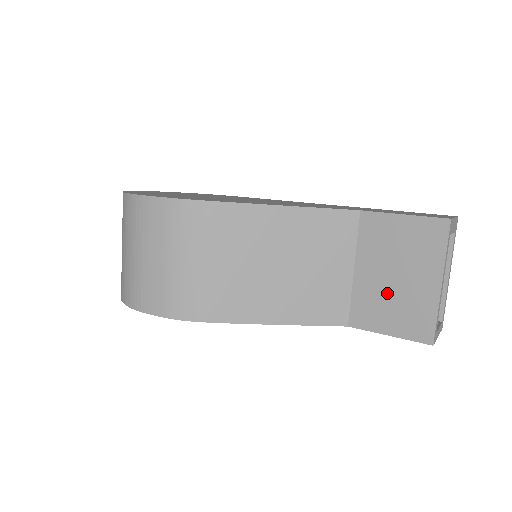
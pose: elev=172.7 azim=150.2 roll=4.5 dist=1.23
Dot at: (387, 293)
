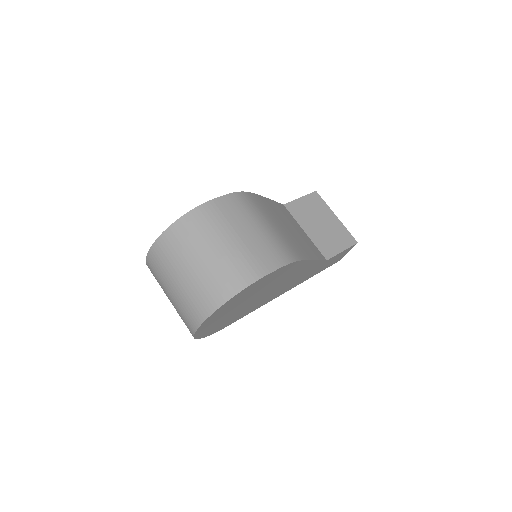
Dot at: (325, 233)
